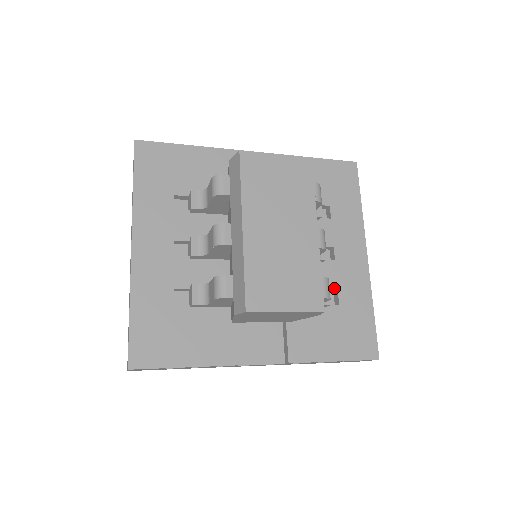
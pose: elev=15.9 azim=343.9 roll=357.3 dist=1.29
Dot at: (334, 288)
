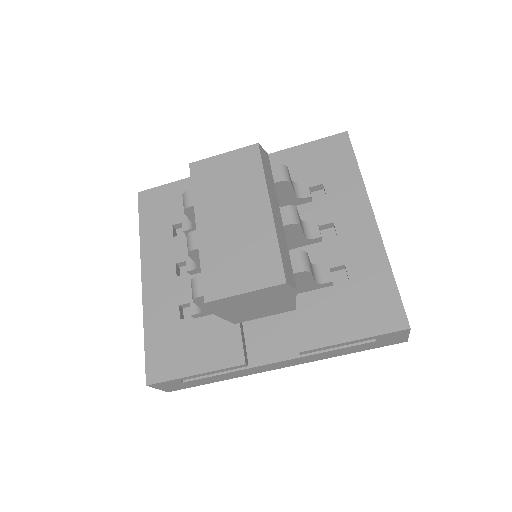
Dot at: (340, 264)
